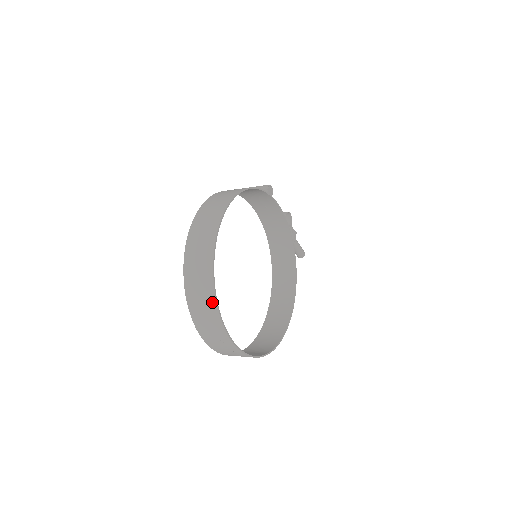
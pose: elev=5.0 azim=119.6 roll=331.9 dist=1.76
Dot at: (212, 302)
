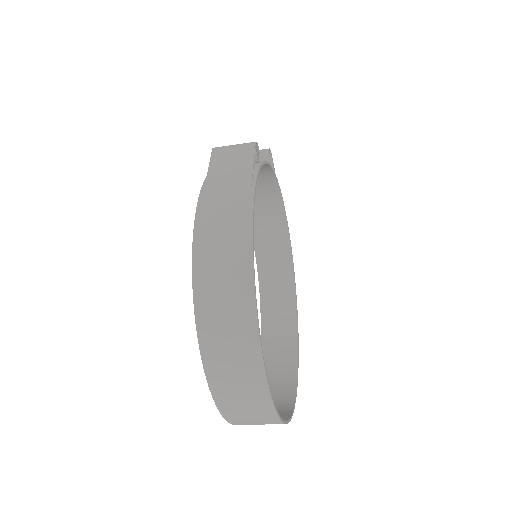
Dot at: (271, 419)
